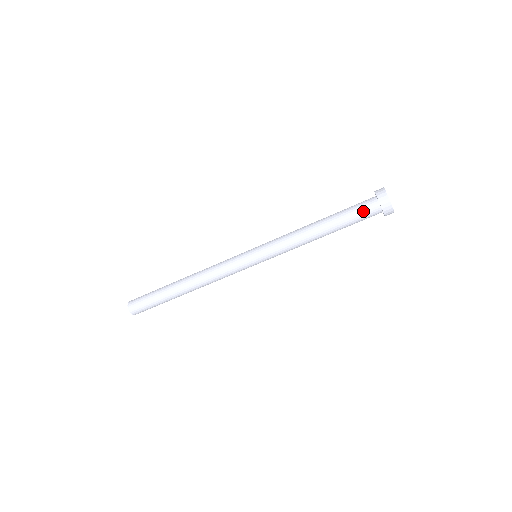
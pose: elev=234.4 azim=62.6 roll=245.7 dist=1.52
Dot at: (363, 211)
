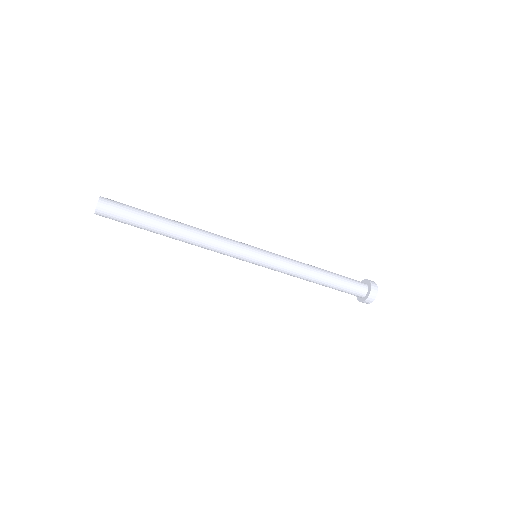
Dot at: (353, 292)
